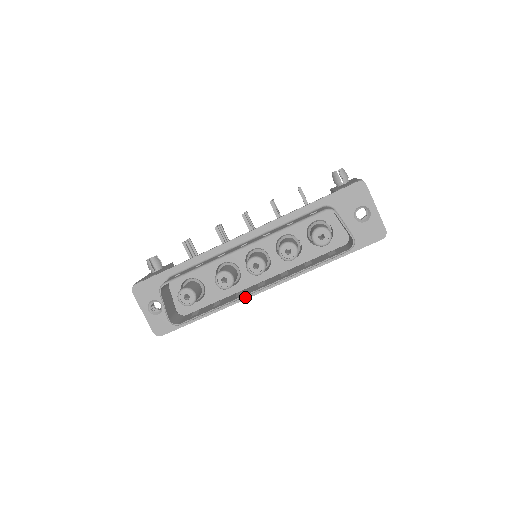
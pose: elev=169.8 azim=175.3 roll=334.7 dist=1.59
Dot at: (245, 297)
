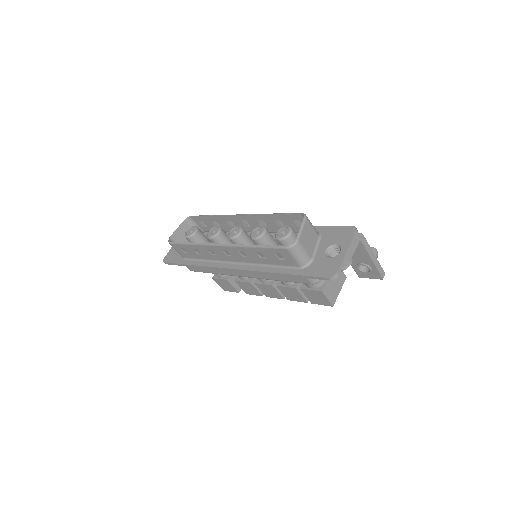
Dot at: (218, 266)
